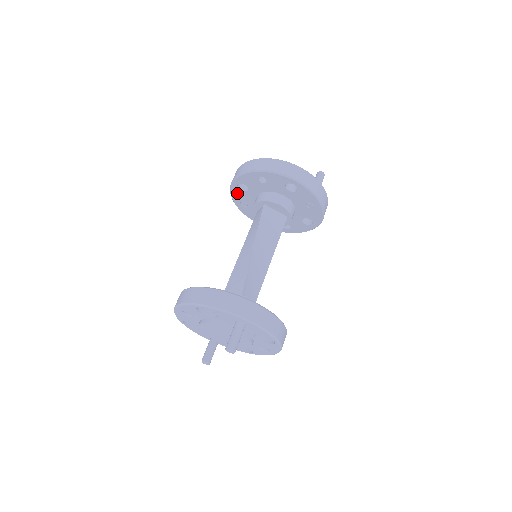
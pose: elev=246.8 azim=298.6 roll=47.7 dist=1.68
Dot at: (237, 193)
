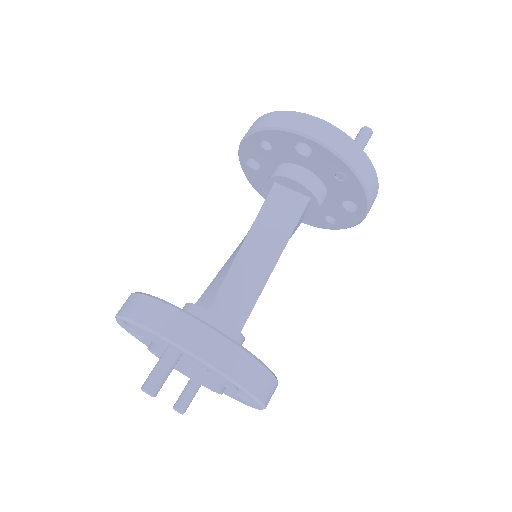
Dot at: (252, 175)
